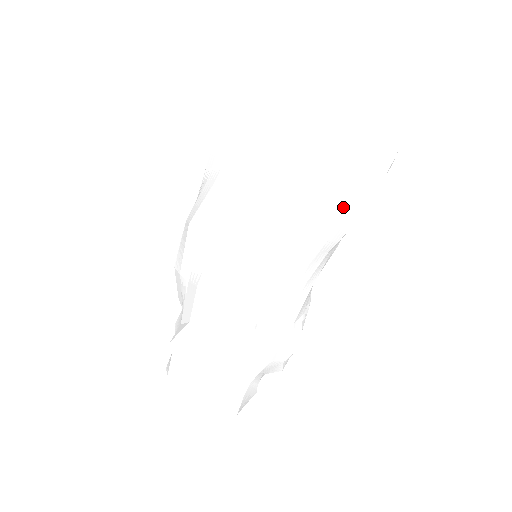
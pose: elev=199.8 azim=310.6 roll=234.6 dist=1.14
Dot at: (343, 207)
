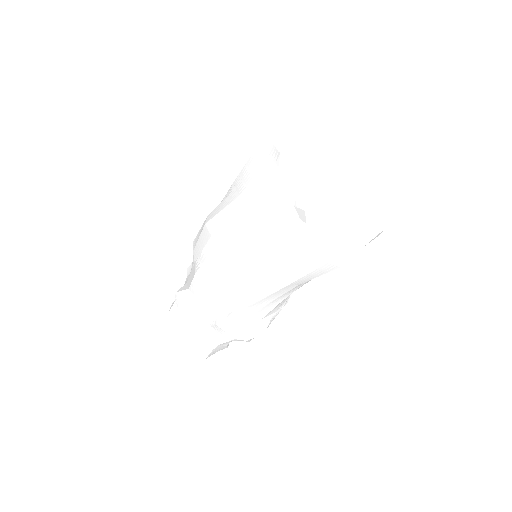
Dot at: (315, 262)
